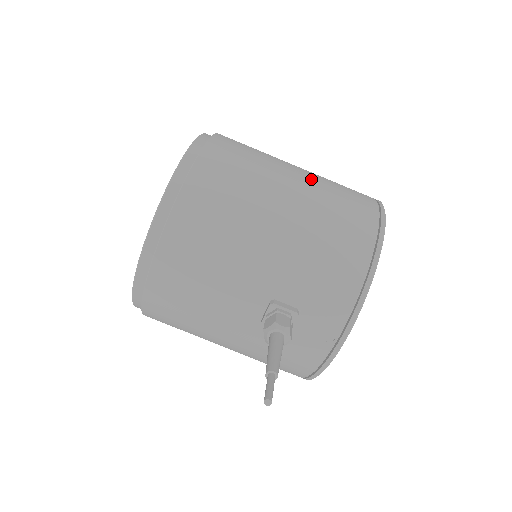
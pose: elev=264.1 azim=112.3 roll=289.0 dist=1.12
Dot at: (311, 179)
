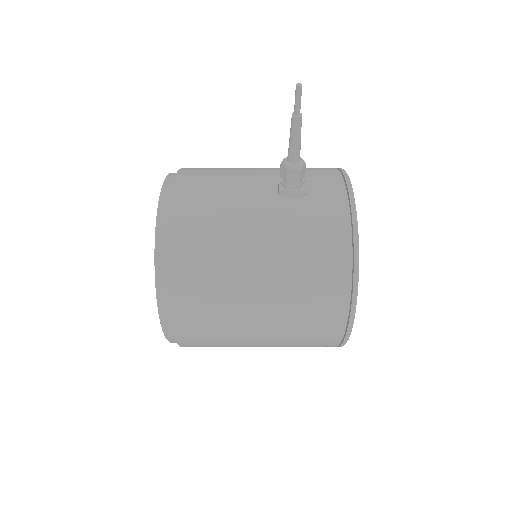
Dot at: occluded
